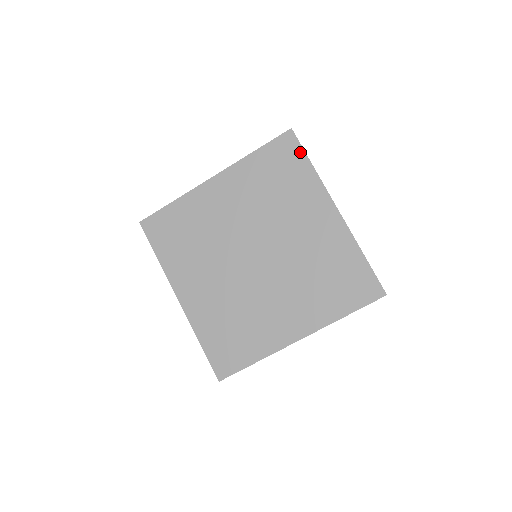
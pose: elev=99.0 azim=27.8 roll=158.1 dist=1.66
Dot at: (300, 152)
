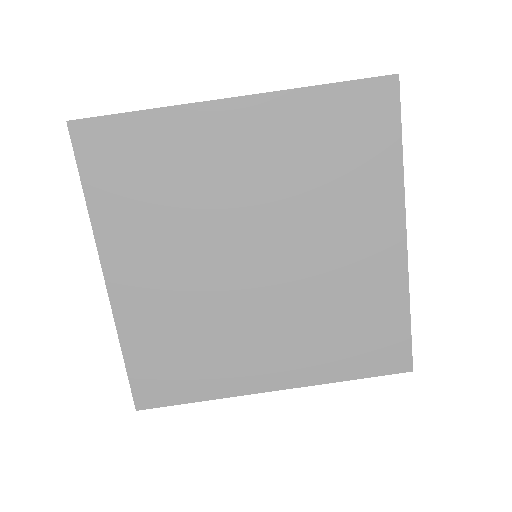
Dot at: (394, 122)
